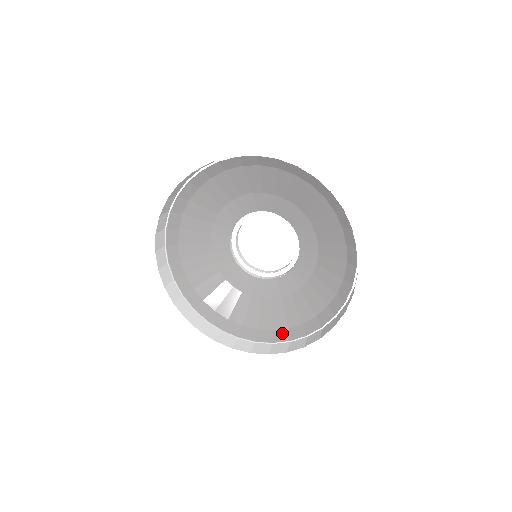
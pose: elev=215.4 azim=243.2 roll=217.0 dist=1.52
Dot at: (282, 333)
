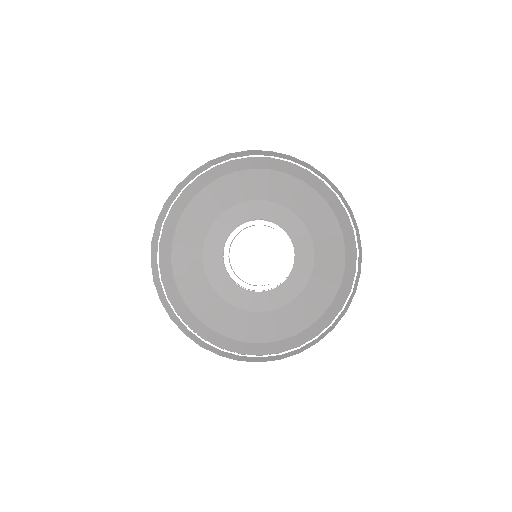
Dot at: (319, 323)
